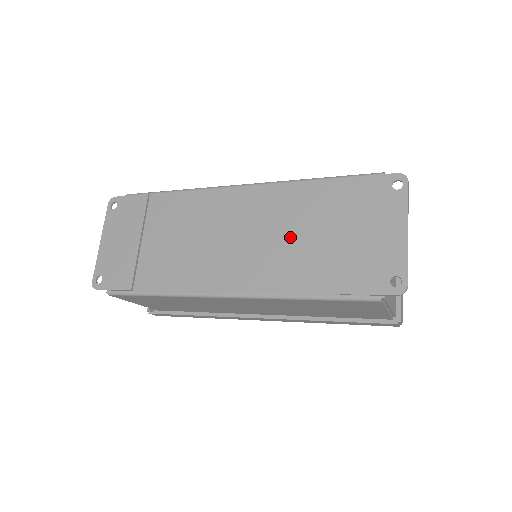
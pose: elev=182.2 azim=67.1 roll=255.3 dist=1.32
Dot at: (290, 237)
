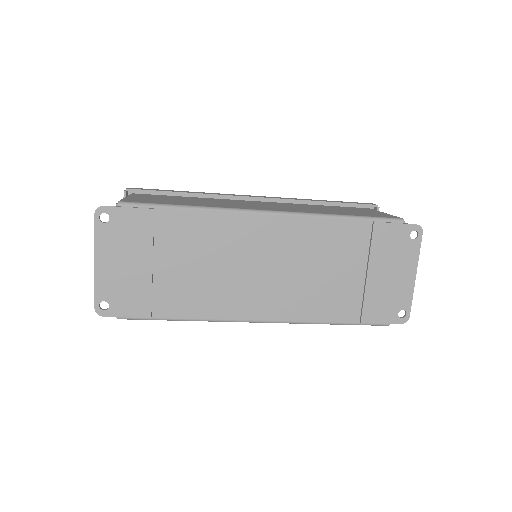
Dot at: (320, 272)
